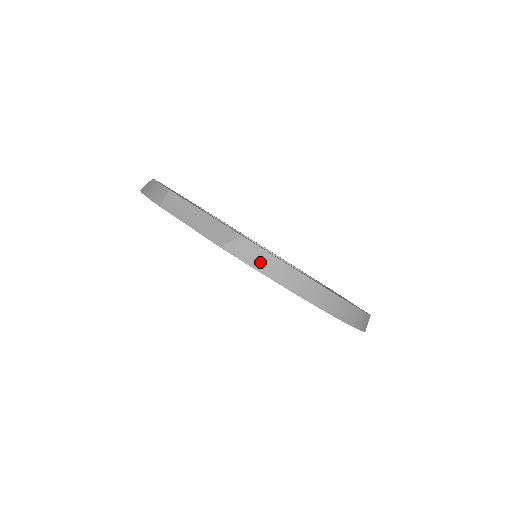
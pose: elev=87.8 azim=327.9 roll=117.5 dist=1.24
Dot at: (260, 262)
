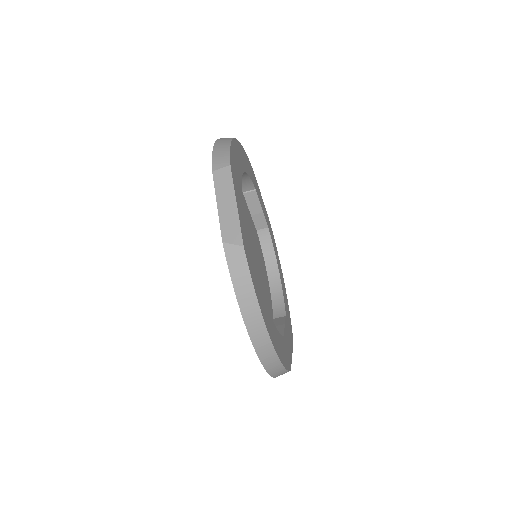
Dot at: (239, 276)
